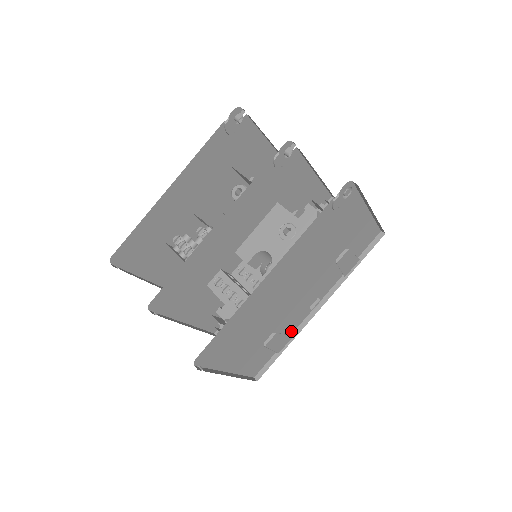
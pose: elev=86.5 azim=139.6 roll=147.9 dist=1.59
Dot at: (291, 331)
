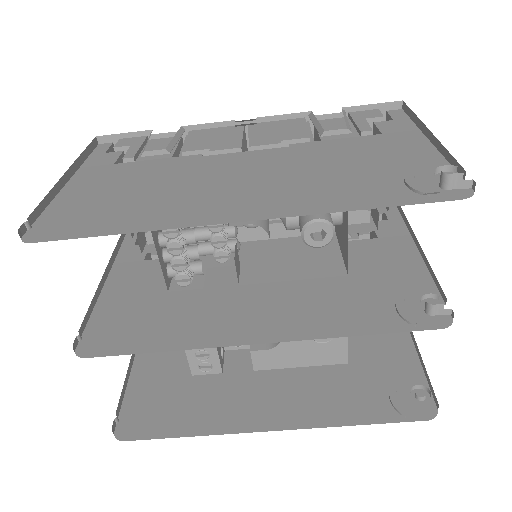
Dot at: occluded
